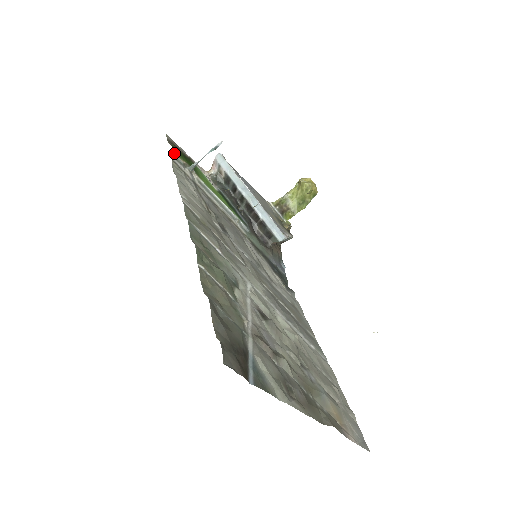
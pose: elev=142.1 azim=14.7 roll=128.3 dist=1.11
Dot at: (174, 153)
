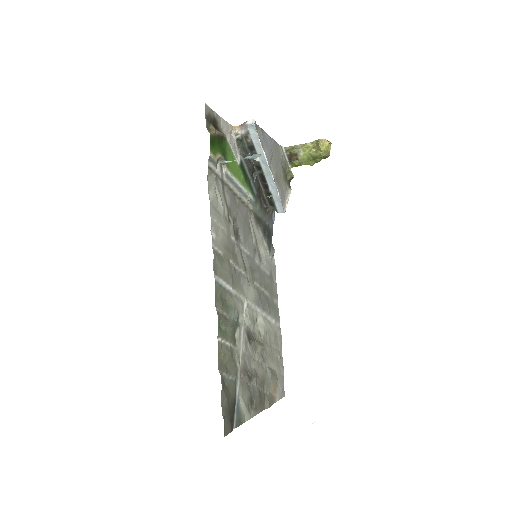
Dot at: (211, 154)
